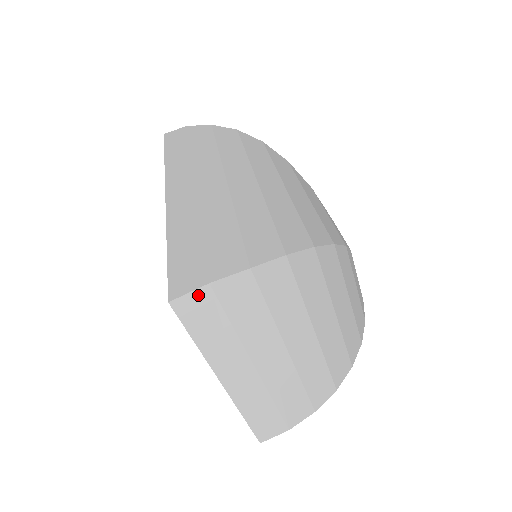
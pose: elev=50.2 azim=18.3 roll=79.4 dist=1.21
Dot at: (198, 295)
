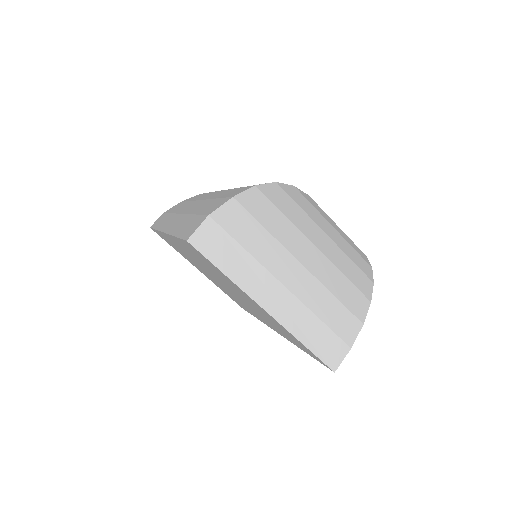
Dot at: (205, 228)
